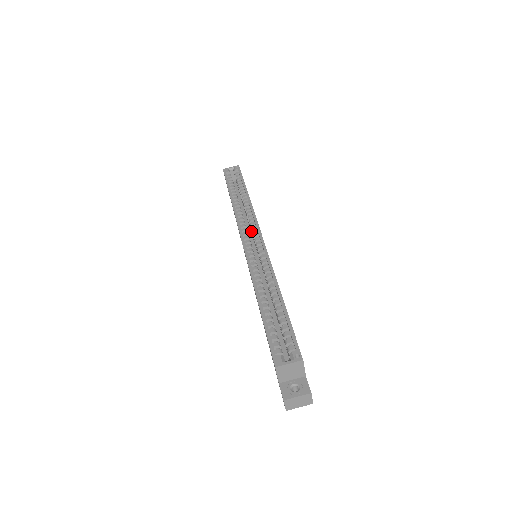
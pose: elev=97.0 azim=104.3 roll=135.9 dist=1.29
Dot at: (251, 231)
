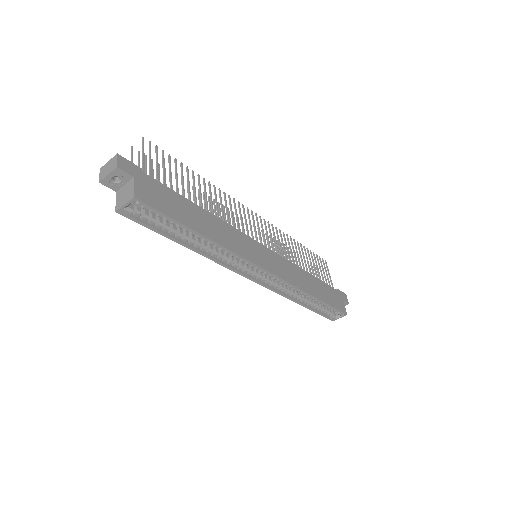
Dot at: occluded
